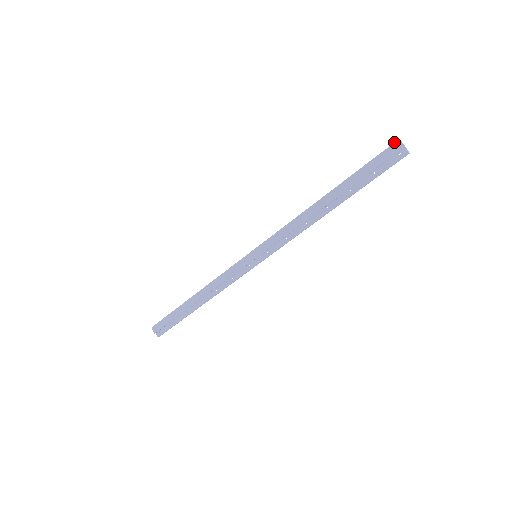
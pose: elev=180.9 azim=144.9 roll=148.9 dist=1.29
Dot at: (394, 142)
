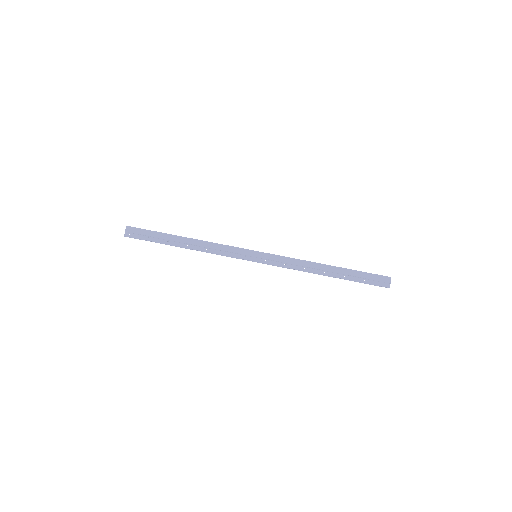
Dot at: occluded
